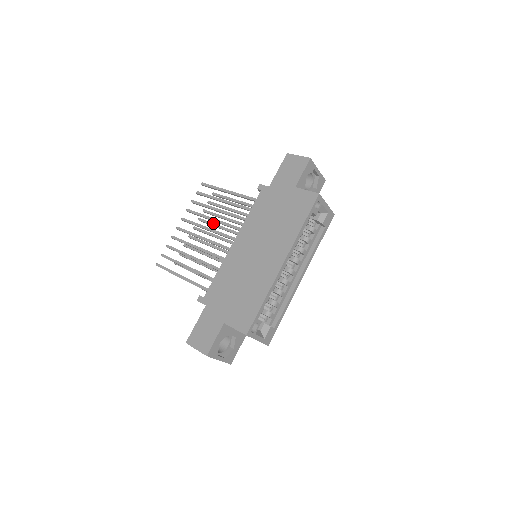
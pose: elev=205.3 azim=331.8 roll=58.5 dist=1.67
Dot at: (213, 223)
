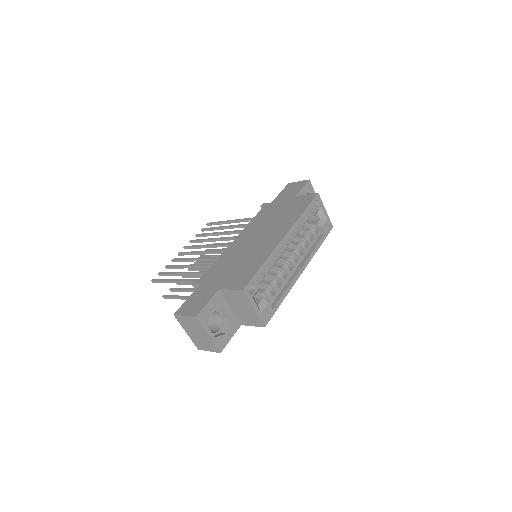
Dot at: (214, 255)
